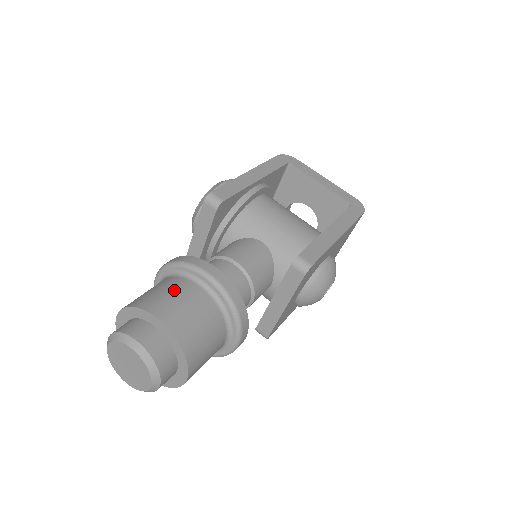
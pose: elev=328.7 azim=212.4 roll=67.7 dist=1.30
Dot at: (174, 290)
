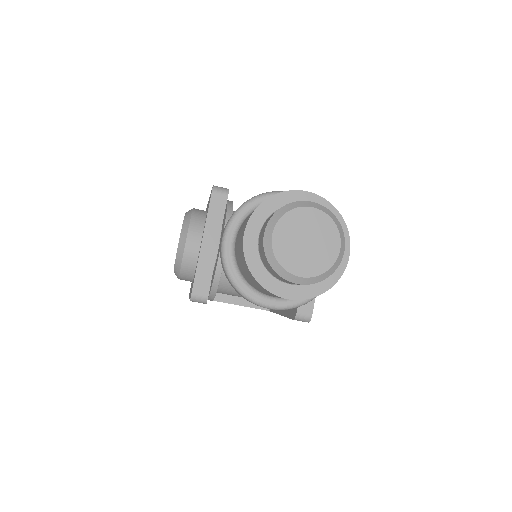
Dot at: occluded
